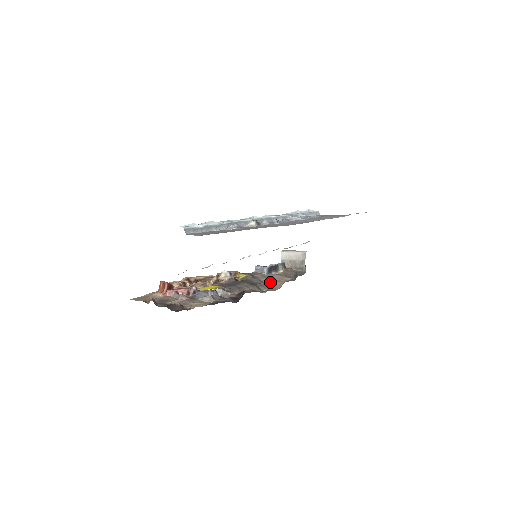
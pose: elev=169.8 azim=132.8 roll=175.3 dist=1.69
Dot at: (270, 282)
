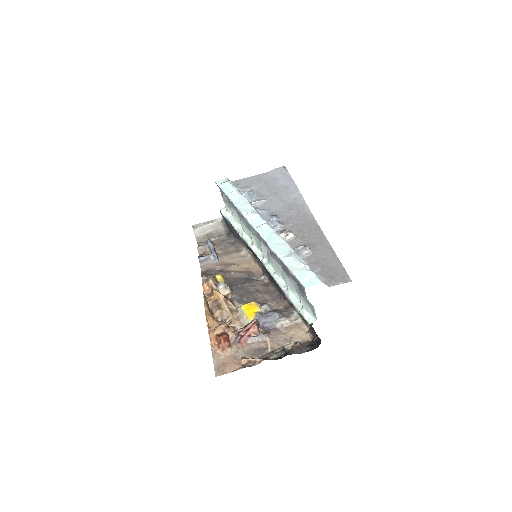
Dot at: (242, 267)
